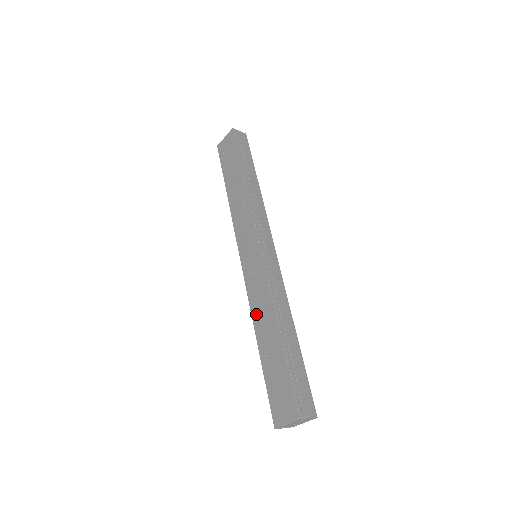
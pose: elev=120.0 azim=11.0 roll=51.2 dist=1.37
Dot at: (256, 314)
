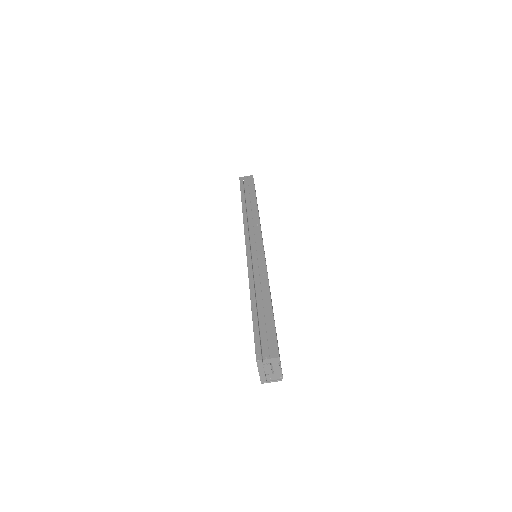
Dot at: occluded
